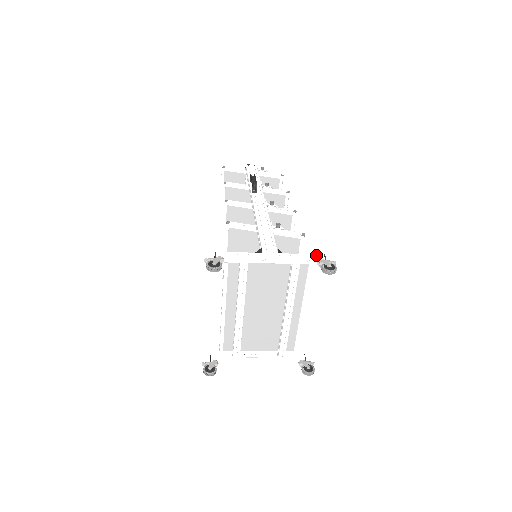
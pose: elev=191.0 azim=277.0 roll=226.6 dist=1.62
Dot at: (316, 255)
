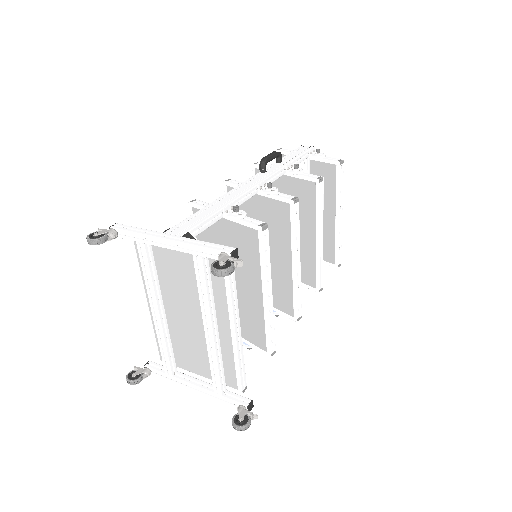
Dot at: (223, 247)
